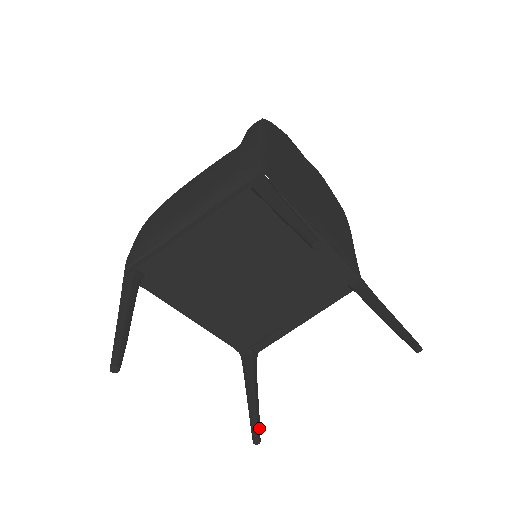
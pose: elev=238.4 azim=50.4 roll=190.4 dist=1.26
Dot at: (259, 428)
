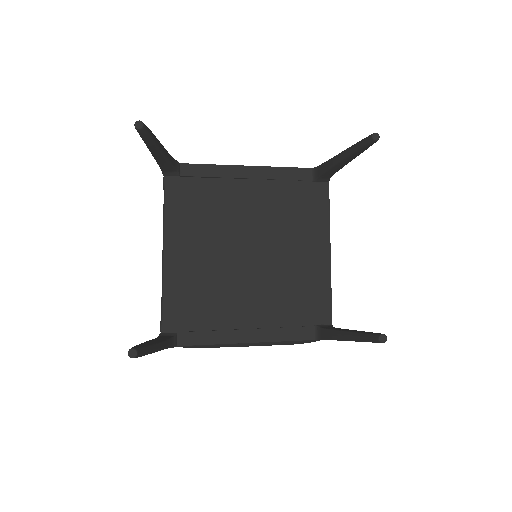
Dot at: (144, 352)
